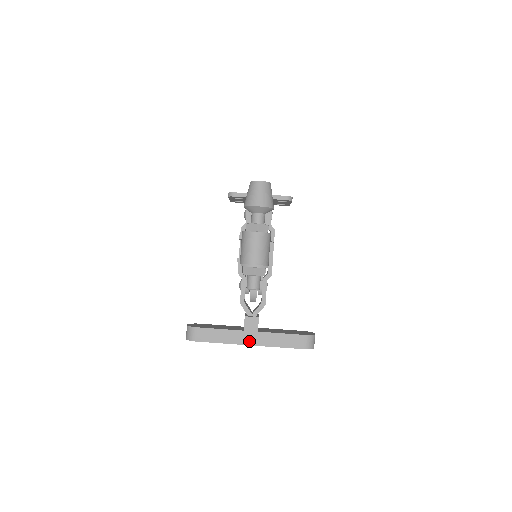
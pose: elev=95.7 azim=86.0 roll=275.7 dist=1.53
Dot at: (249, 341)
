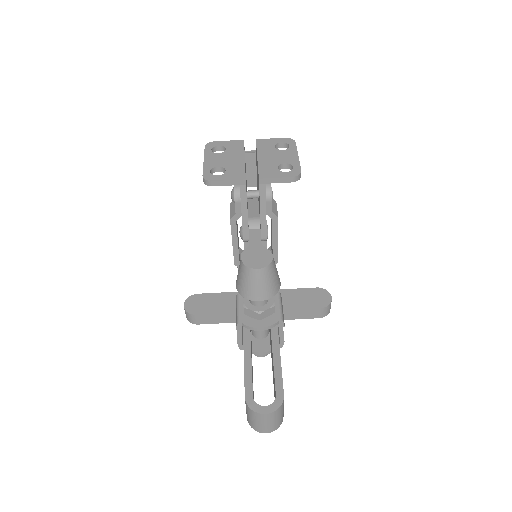
Dot at: occluded
